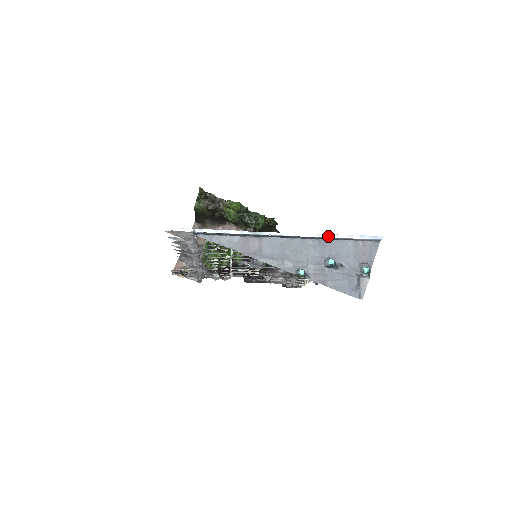
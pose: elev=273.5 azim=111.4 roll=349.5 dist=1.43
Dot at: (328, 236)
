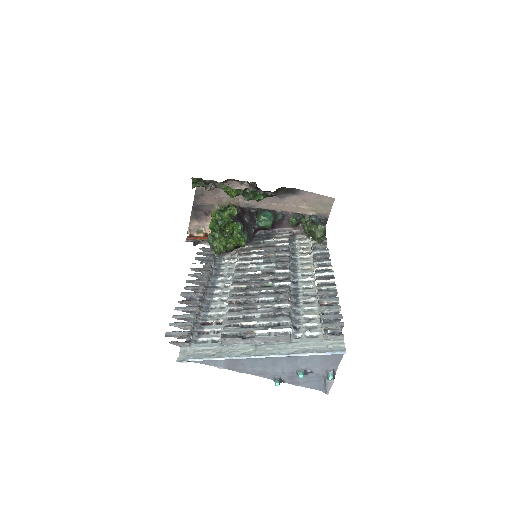
Dot at: (298, 355)
